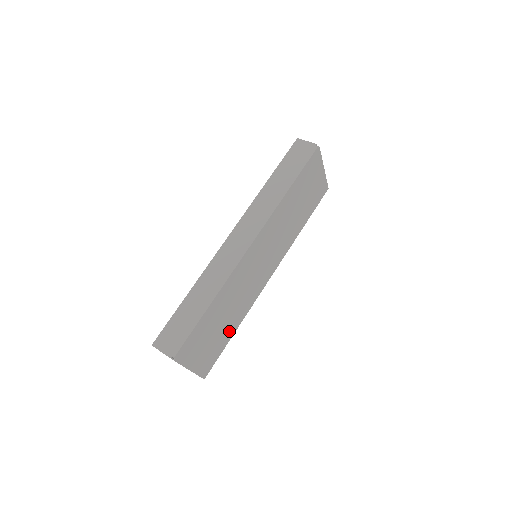
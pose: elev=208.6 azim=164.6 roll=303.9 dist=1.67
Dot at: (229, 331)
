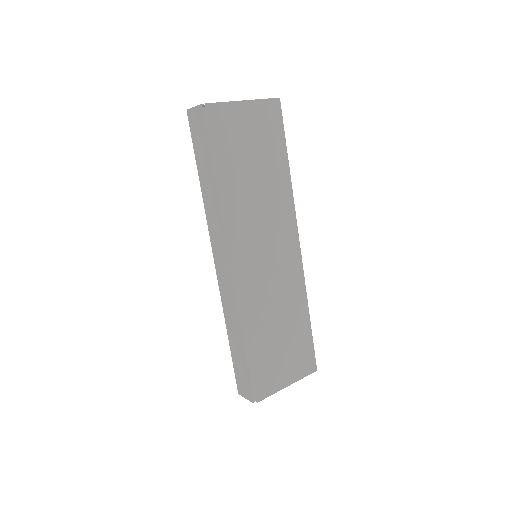
Dot at: (300, 324)
